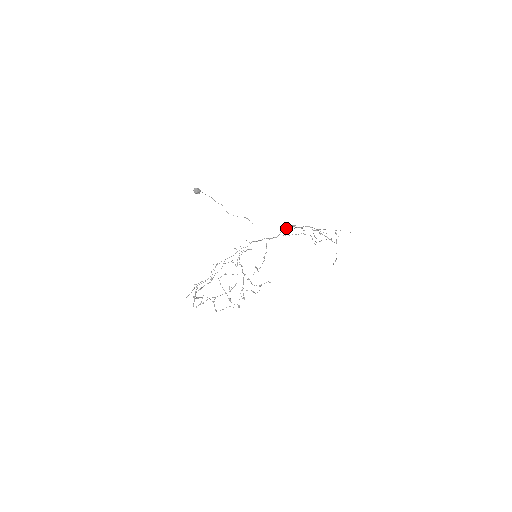
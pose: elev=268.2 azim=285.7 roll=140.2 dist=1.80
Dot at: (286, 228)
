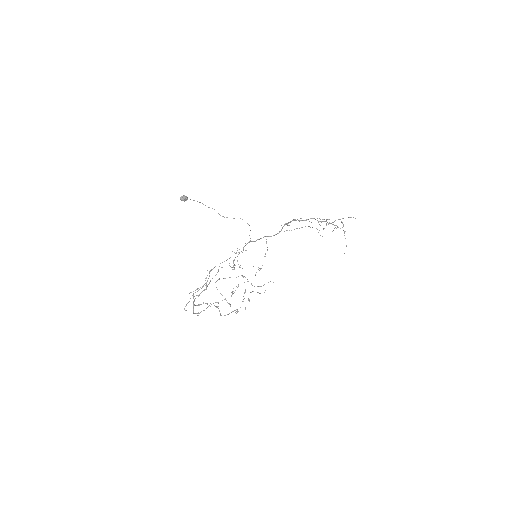
Dot at: (288, 223)
